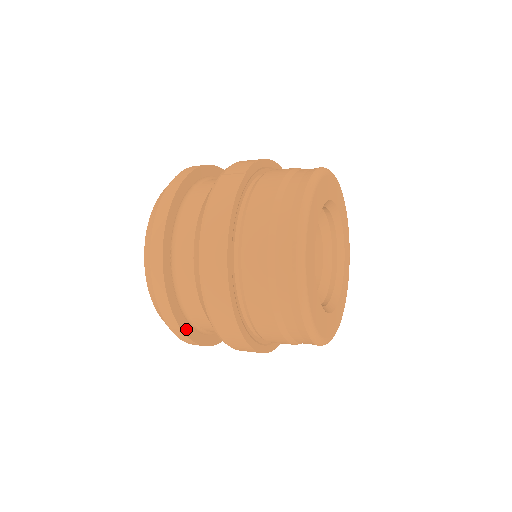
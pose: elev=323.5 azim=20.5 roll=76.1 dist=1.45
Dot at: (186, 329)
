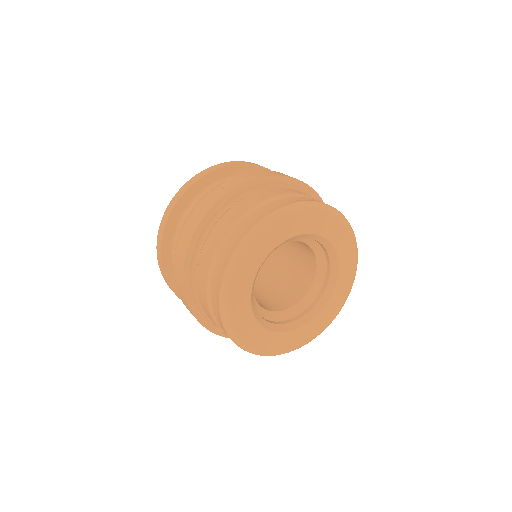
Dot at: occluded
